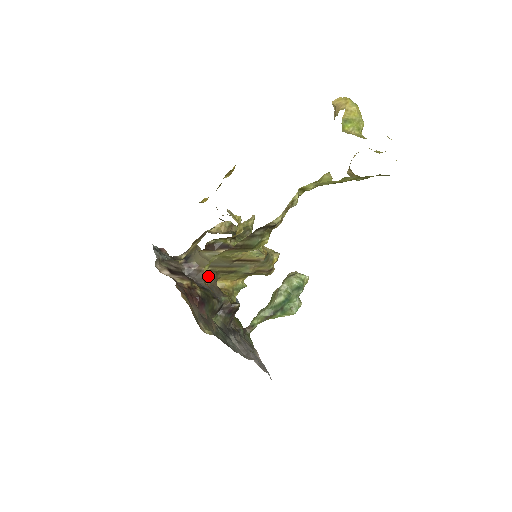
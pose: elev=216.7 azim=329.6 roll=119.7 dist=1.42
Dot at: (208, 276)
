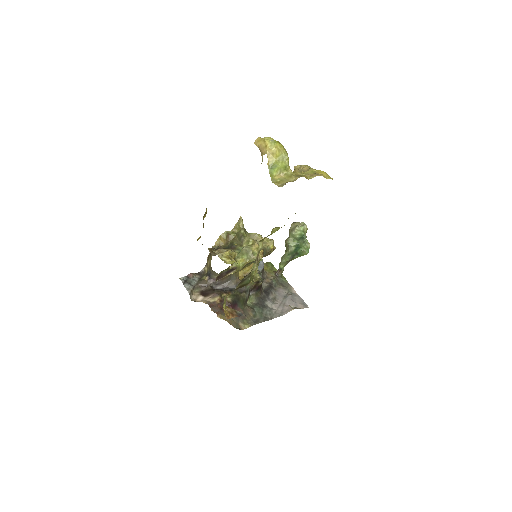
Dot at: (230, 278)
